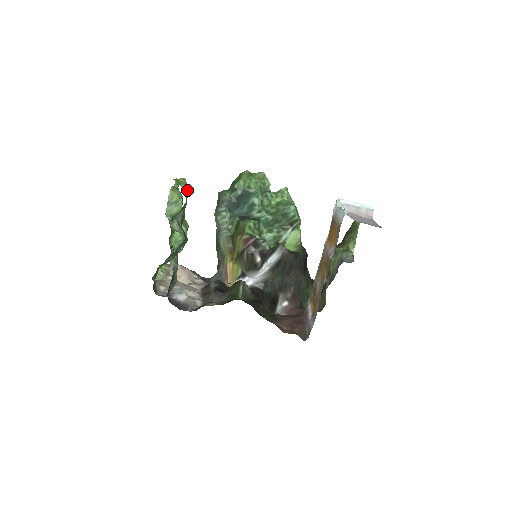
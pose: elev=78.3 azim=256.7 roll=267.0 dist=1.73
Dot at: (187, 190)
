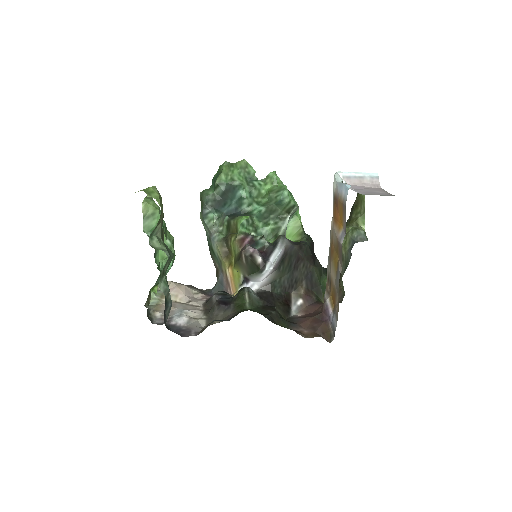
Dot at: (160, 199)
